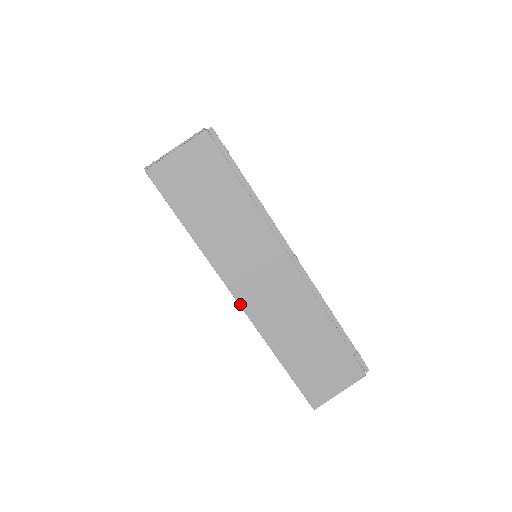
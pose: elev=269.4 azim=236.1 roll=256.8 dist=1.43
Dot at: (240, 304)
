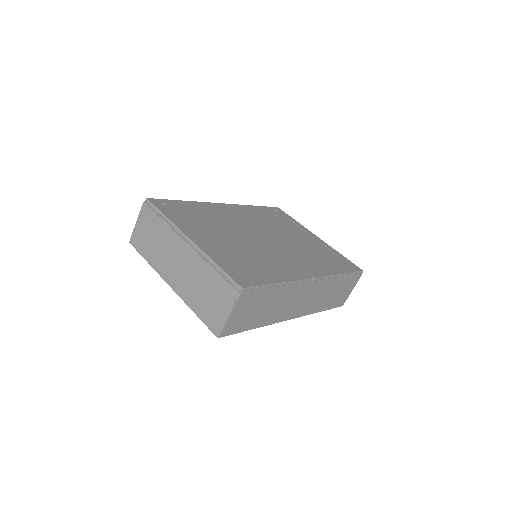
Dot at: (294, 318)
